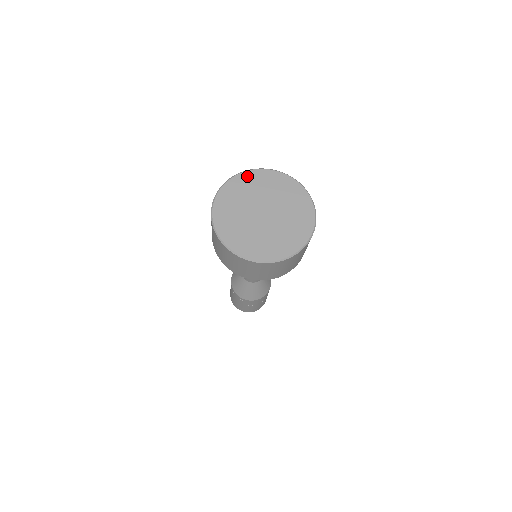
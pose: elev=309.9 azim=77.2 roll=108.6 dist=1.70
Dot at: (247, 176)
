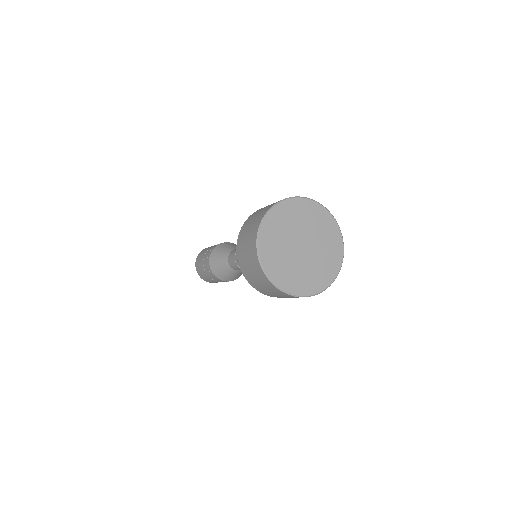
Dot at: (291, 204)
